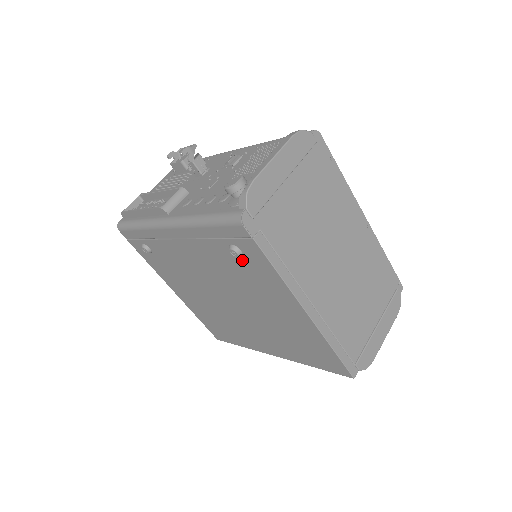
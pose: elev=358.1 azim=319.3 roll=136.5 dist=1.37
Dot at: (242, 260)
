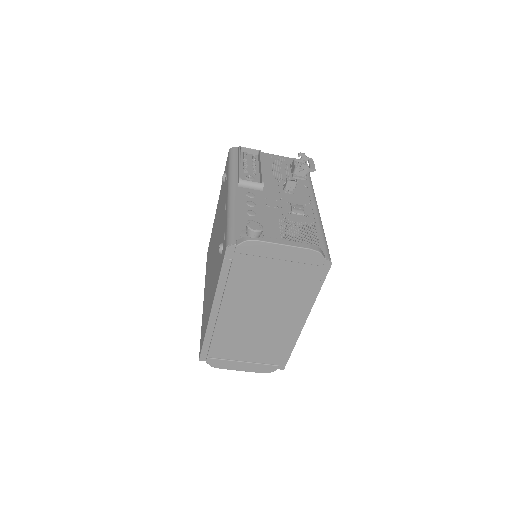
Dot at: occluded
